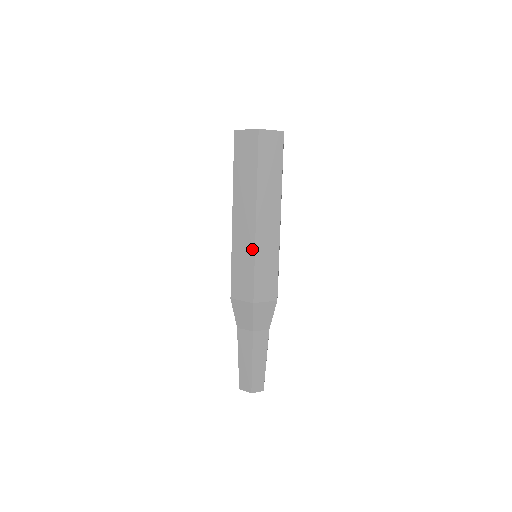
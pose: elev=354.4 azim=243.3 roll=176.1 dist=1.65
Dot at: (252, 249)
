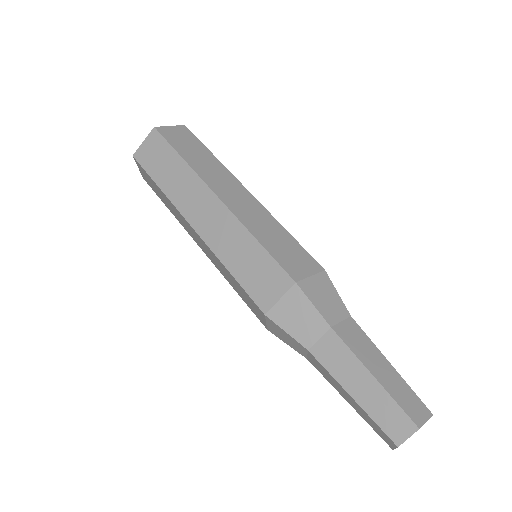
Dot at: (270, 217)
